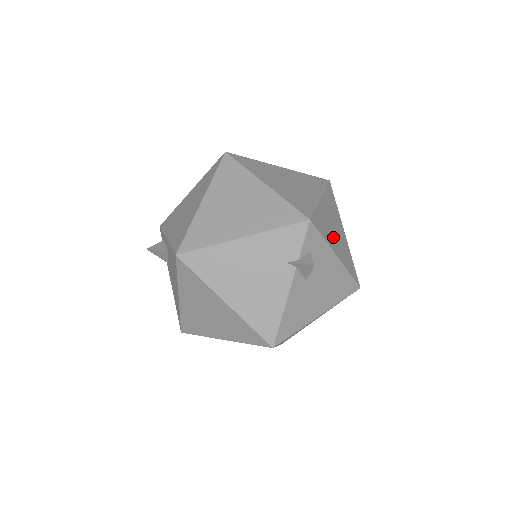
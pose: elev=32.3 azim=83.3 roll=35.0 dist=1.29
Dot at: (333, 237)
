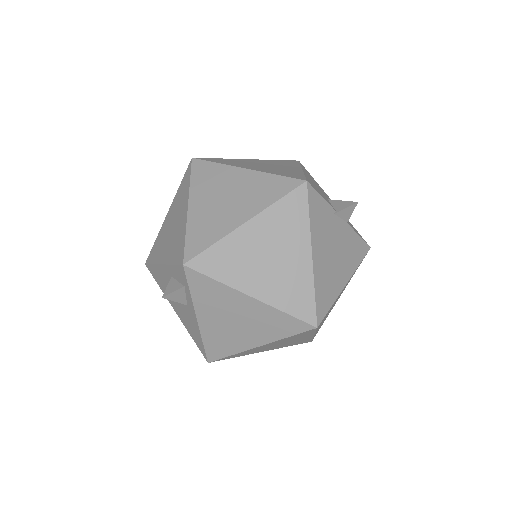
Dot at: occluded
